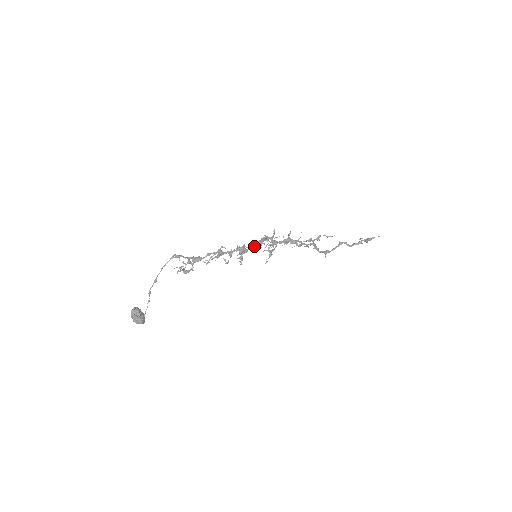
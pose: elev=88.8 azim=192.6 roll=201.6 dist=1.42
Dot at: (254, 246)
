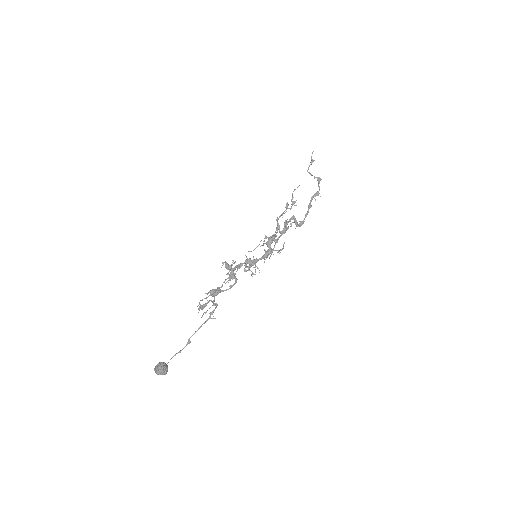
Dot at: occluded
